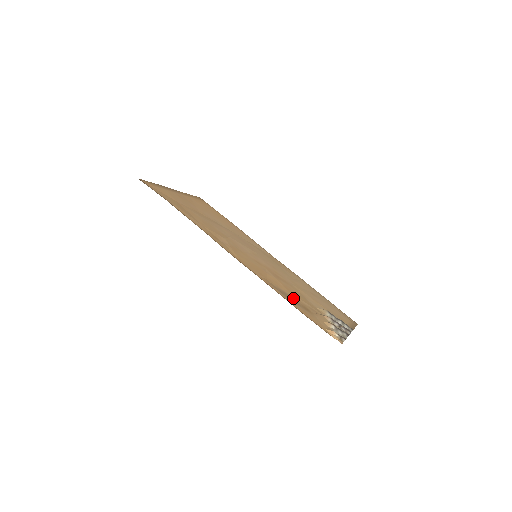
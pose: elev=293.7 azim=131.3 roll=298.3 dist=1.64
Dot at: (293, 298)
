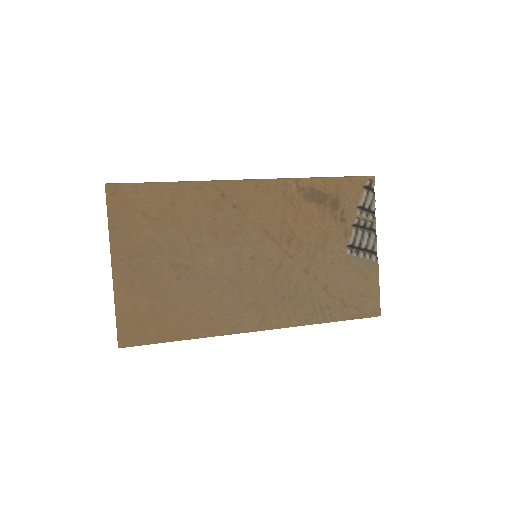
Dot at: (320, 204)
